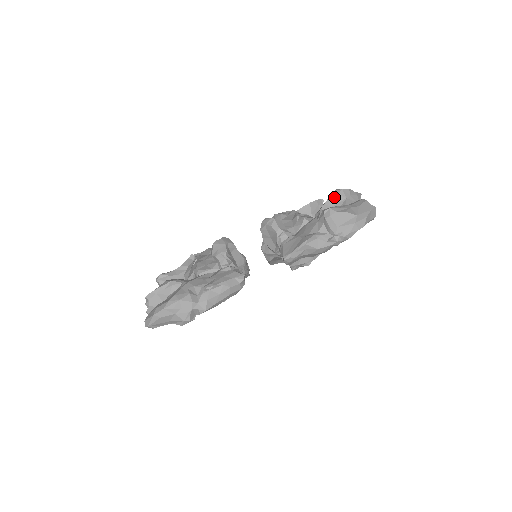
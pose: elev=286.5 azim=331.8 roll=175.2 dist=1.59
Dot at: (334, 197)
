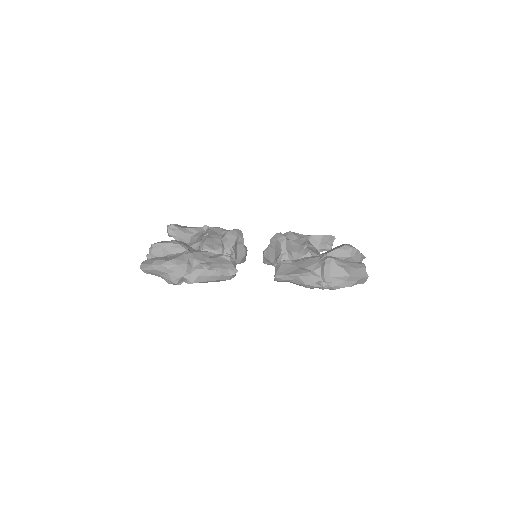
Dot at: (342, 250)
